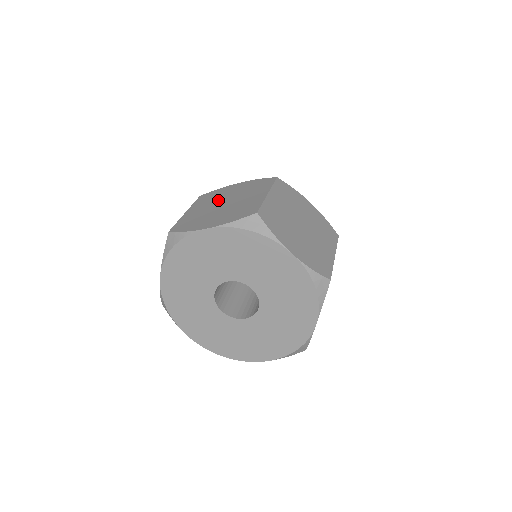
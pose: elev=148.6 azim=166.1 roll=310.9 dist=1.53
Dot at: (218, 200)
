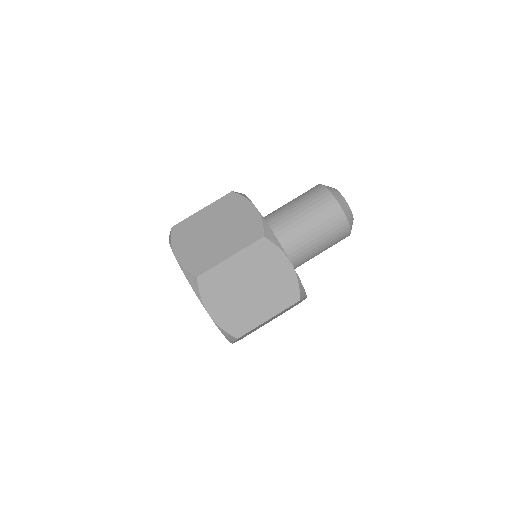
Dot at: (221, 219)
